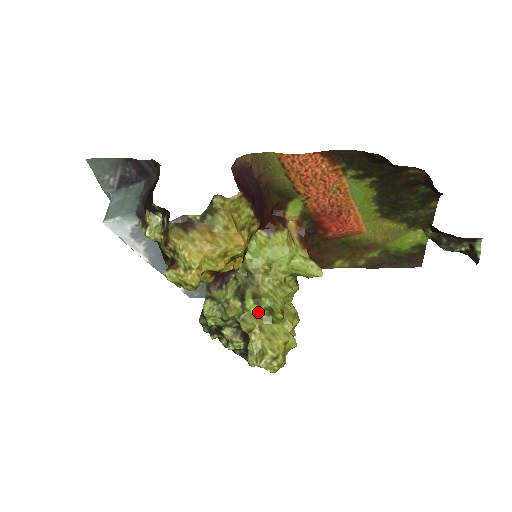
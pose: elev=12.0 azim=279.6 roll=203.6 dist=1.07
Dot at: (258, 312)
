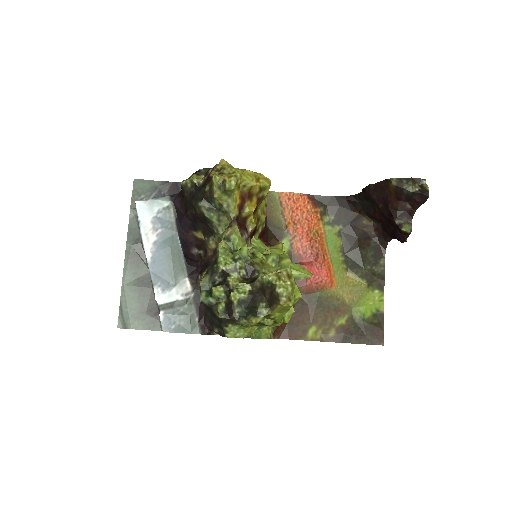
Dot at: occluded
